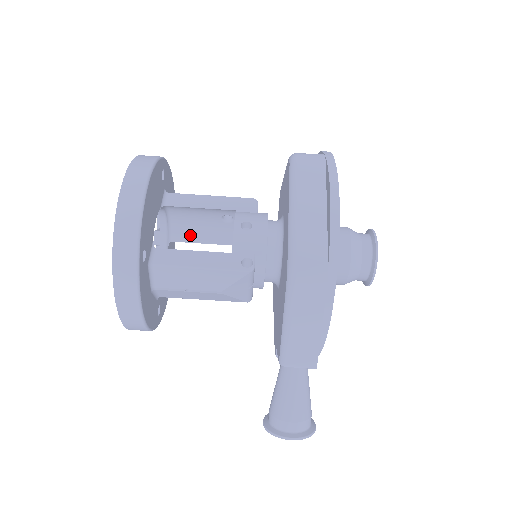
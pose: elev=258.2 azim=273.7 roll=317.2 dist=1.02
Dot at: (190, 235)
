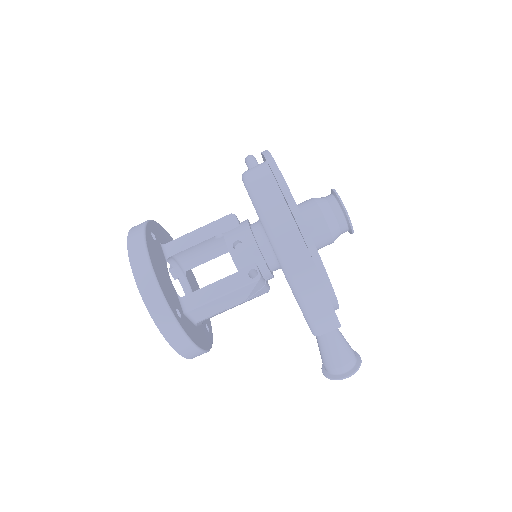
Dot at: (197, 260)
